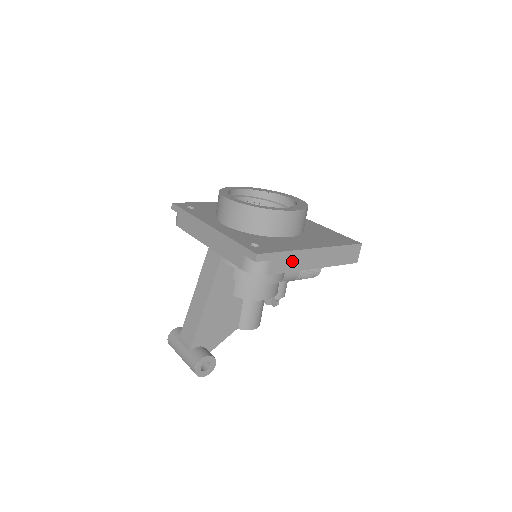
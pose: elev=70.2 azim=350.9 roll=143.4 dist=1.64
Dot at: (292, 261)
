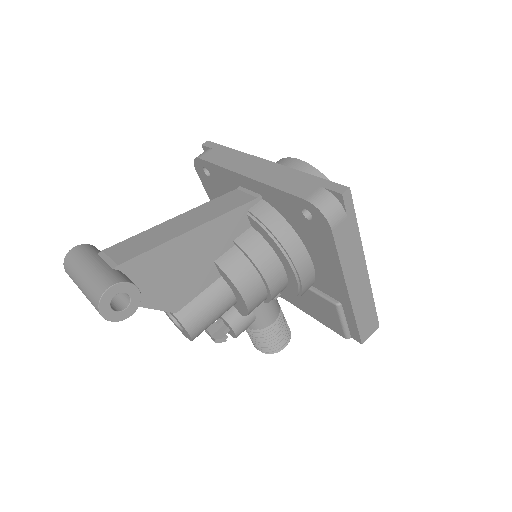
Dot at: (350, 249)
